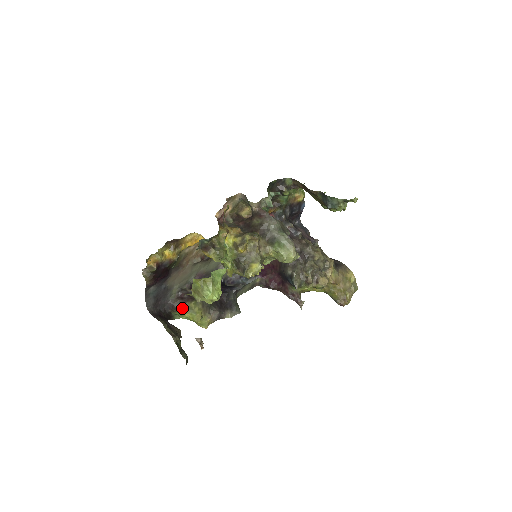
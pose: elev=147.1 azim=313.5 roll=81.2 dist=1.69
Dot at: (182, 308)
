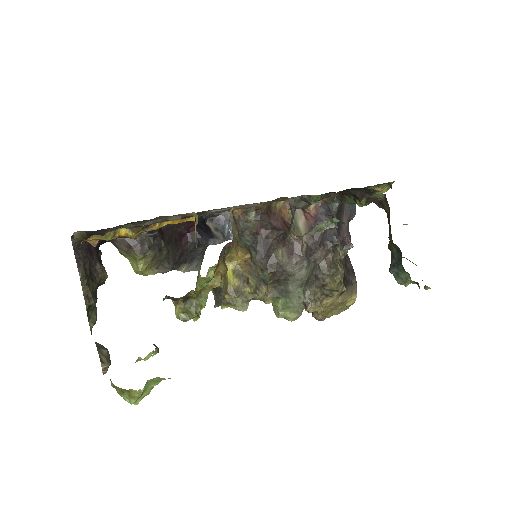
Dot at: (124, 251)
